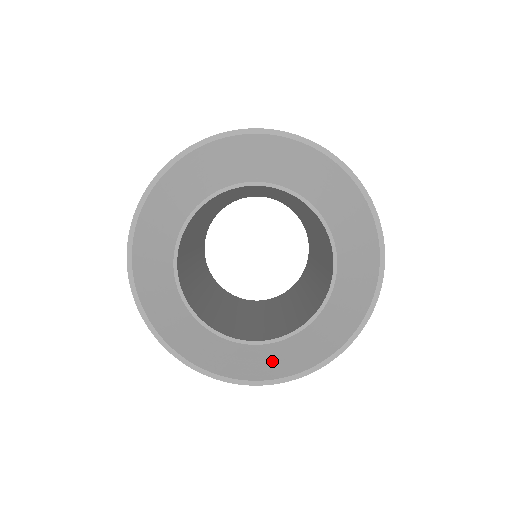
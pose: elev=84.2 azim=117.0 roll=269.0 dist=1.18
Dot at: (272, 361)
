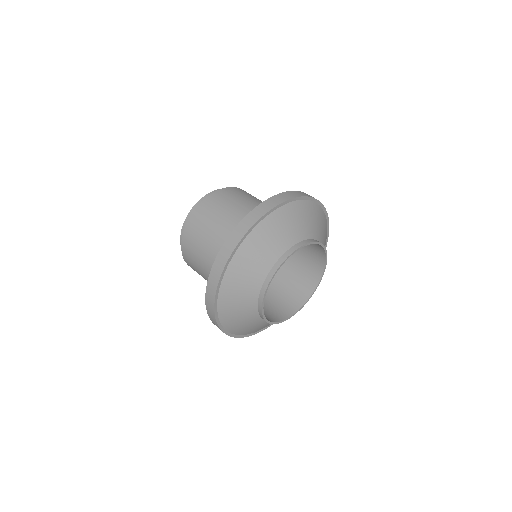
Dot at: occluded
